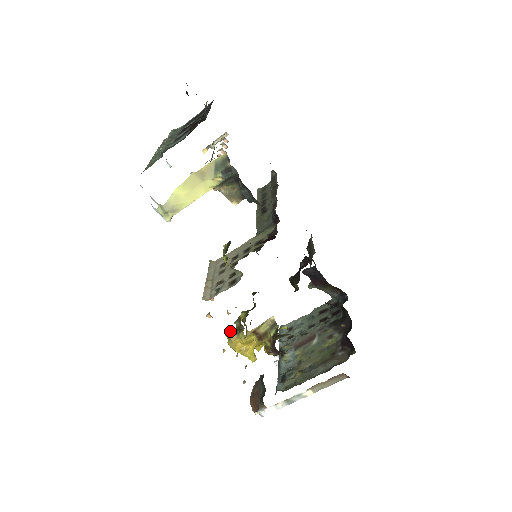
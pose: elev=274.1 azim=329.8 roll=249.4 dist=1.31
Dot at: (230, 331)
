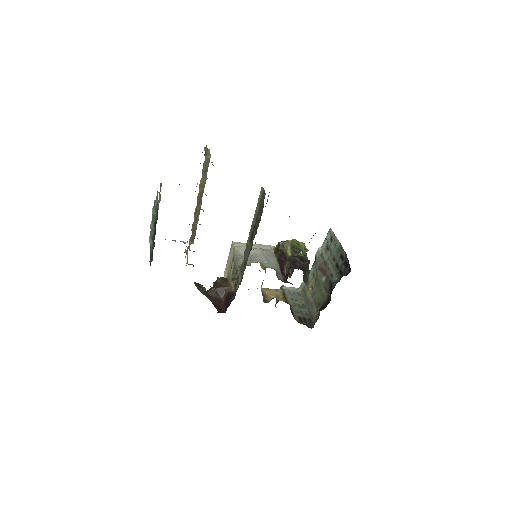
Dot at: occluded
